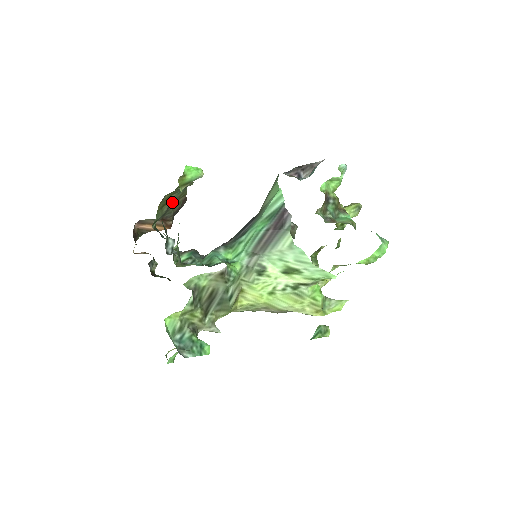
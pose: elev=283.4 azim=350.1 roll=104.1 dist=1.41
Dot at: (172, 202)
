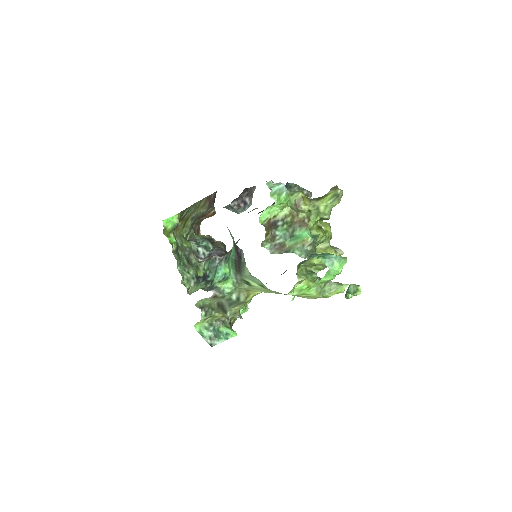
Dot at: (192, 214)
